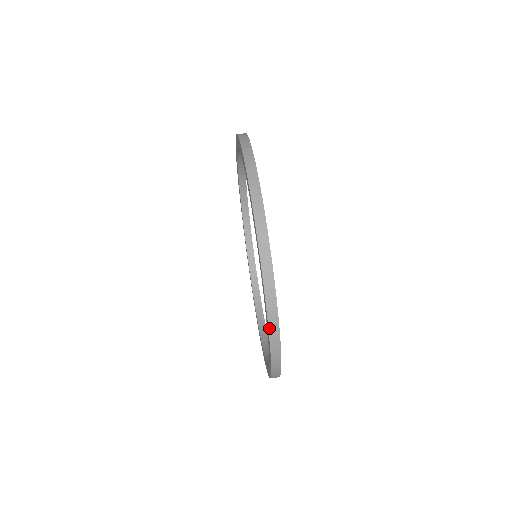
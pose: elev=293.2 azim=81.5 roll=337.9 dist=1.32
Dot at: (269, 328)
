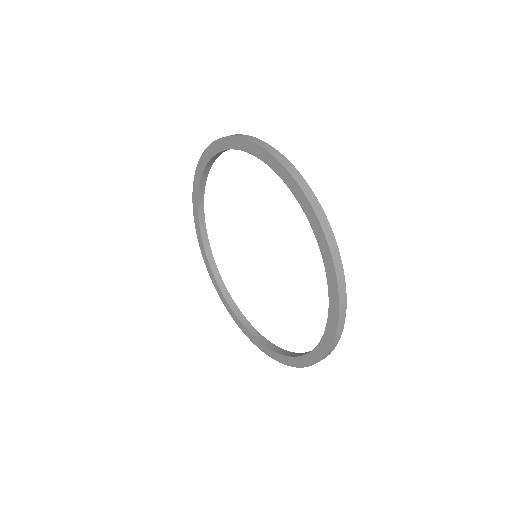
Dot at: (339, 302)
